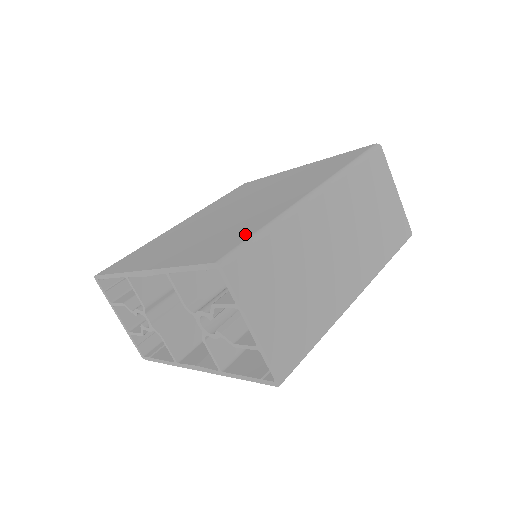
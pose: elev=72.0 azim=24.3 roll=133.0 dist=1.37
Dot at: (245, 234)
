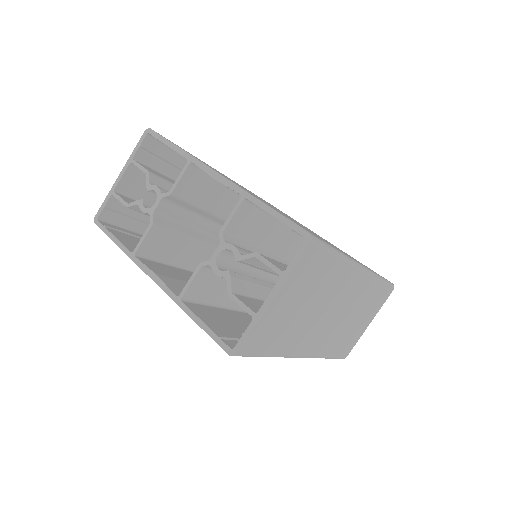
Dot at: occluded
